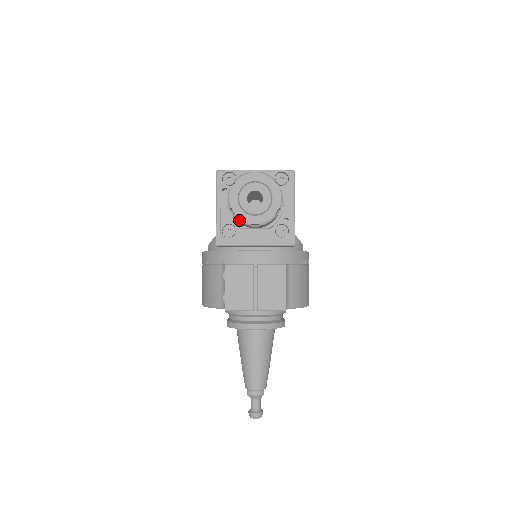
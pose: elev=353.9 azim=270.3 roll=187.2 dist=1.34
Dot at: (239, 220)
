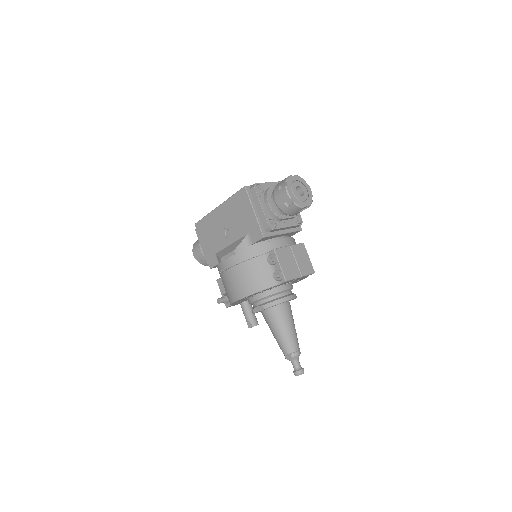
Dot at: (298, 205)
